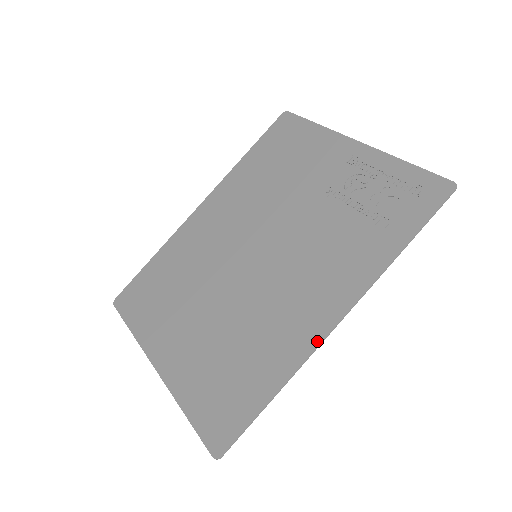
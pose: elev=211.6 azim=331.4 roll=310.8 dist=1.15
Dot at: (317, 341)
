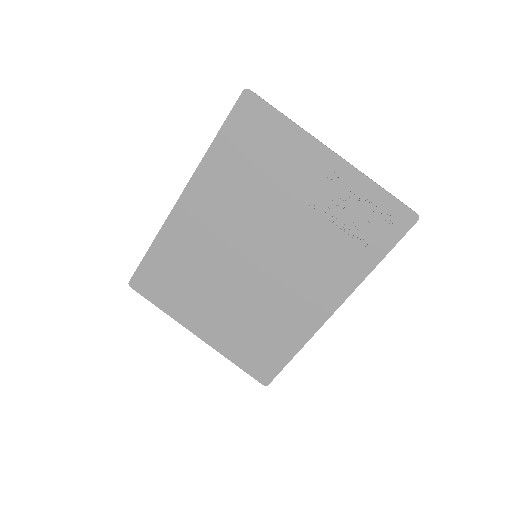
Dot at: (320, 324)
